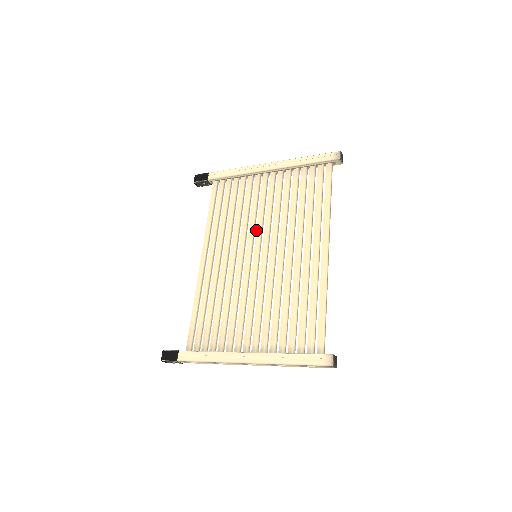
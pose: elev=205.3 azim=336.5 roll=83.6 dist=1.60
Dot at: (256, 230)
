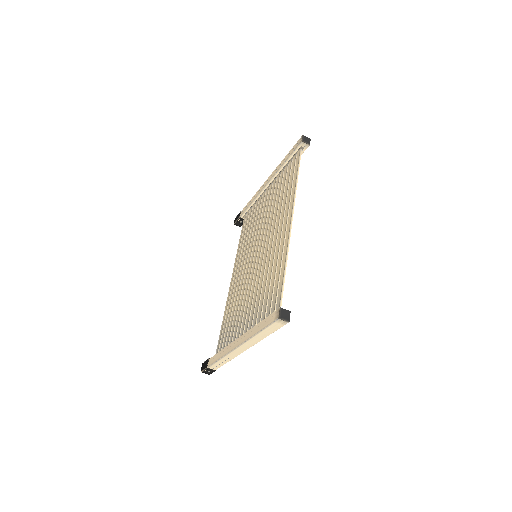
Dot at: (258, 235)
